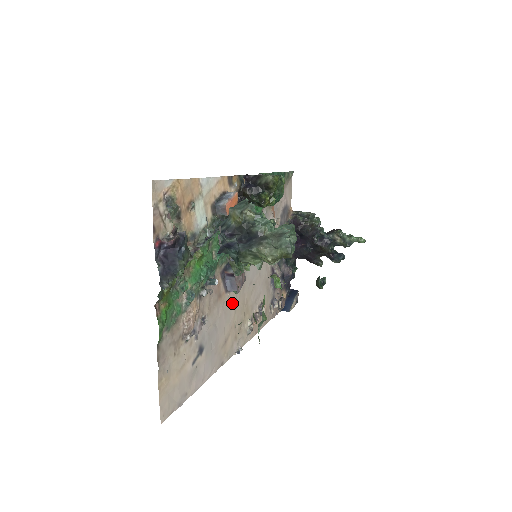
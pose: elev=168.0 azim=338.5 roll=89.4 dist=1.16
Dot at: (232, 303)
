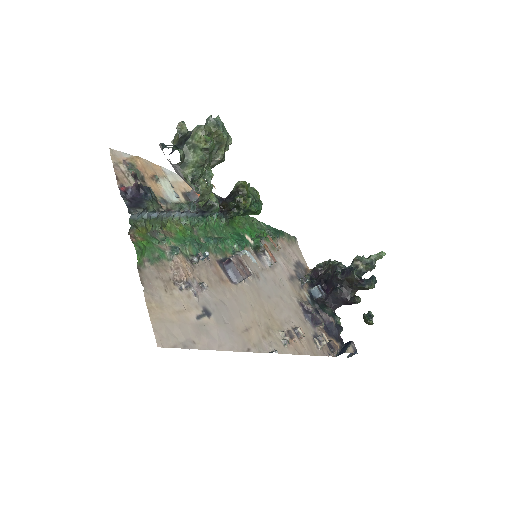
Dot at: (245, 298)
